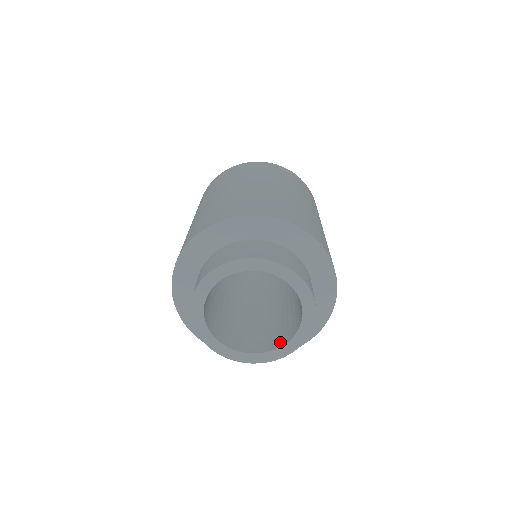
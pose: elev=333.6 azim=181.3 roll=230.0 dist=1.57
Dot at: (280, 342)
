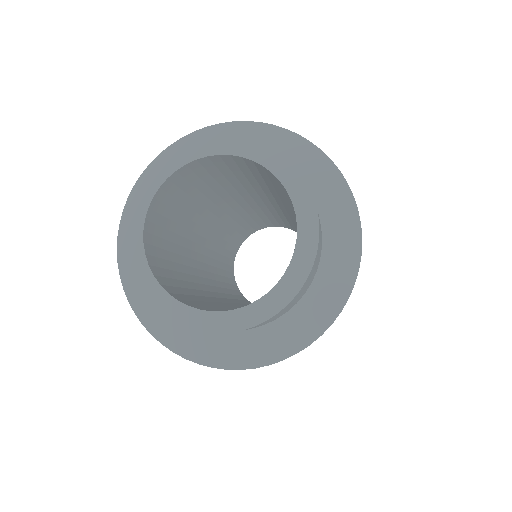
Dot at: occluded
